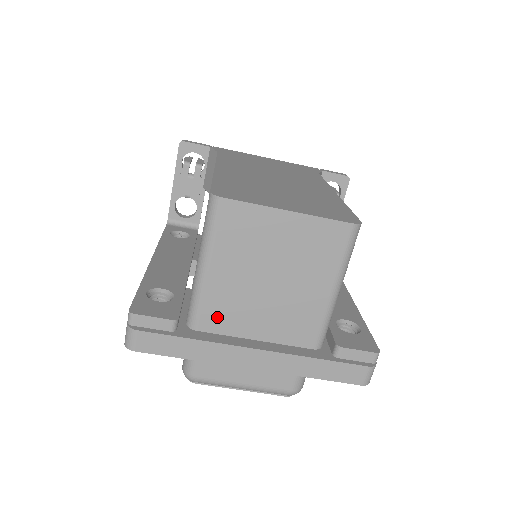
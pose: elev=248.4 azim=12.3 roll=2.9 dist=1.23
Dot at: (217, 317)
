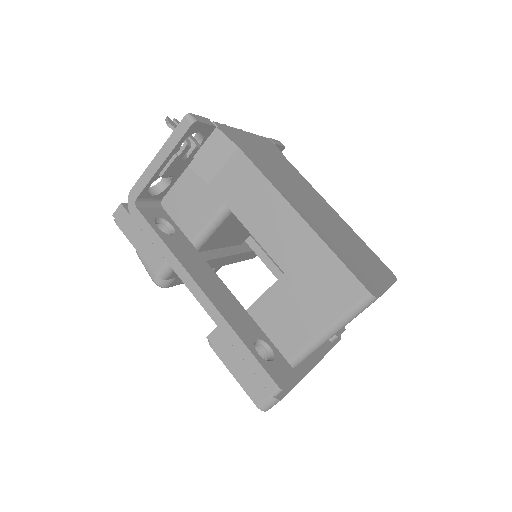
Dot at: occluded
